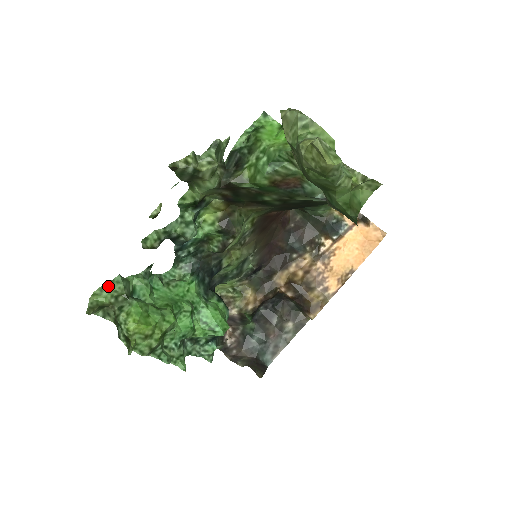
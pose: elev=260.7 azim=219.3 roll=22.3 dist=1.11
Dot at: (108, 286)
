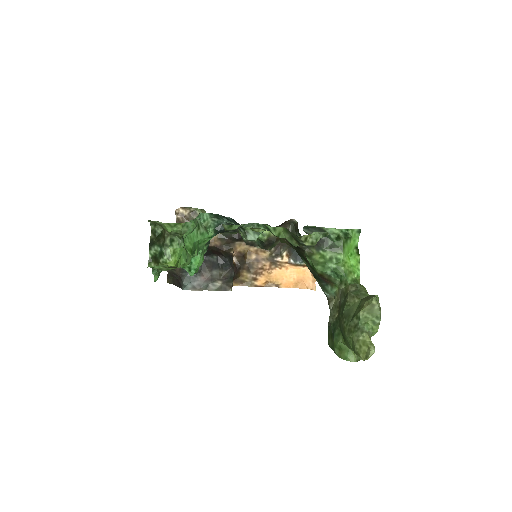
Dot at: (181, 226)
